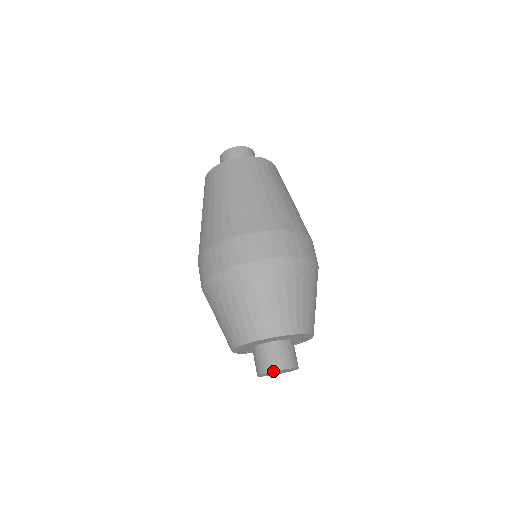
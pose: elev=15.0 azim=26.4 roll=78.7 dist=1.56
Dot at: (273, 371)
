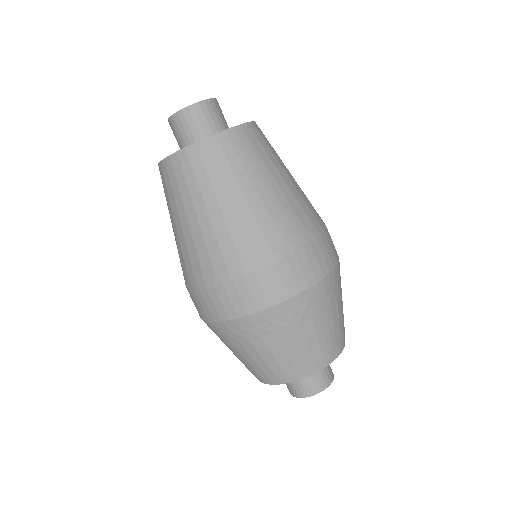
Dot at: (298, 397)
